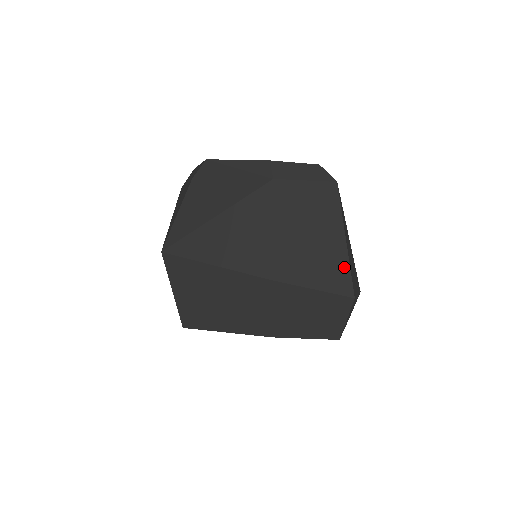
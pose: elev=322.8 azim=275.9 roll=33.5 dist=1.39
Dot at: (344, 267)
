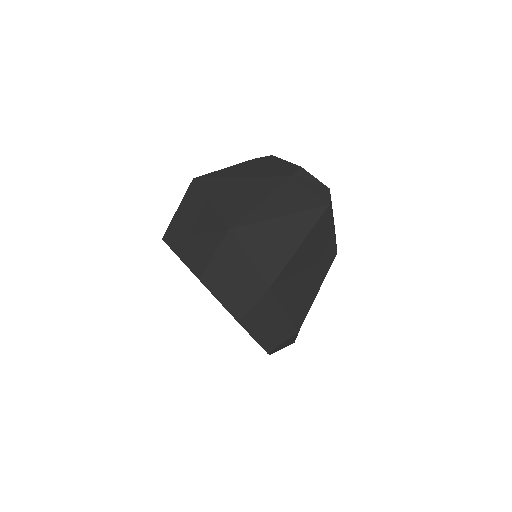
Dot at: (283, 261)
